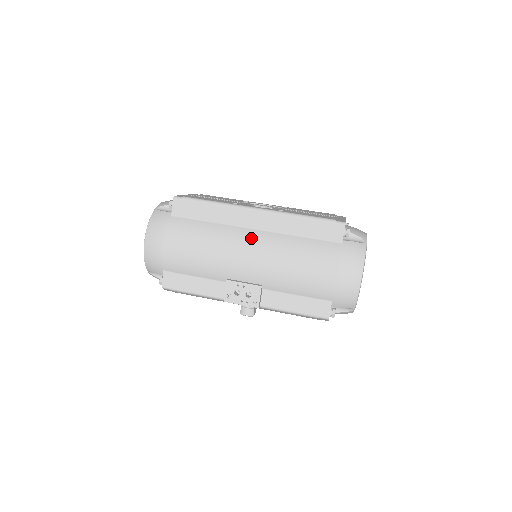
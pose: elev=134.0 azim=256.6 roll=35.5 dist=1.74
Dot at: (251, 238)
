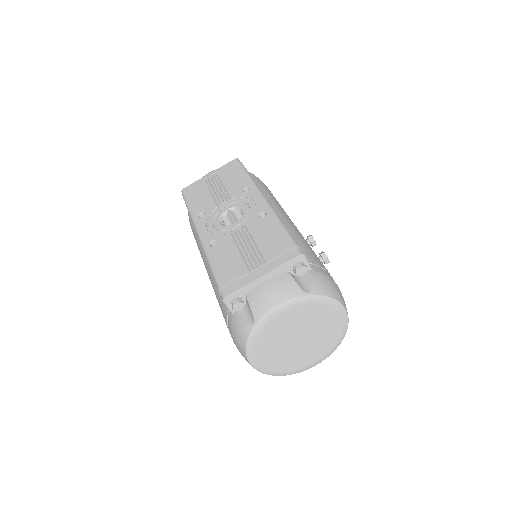
Dot at: (205, 260)
